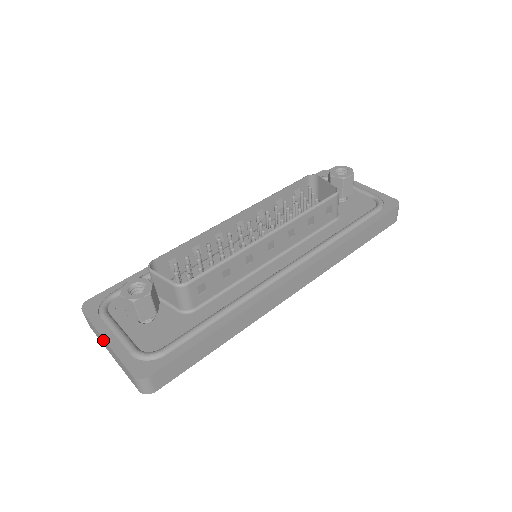
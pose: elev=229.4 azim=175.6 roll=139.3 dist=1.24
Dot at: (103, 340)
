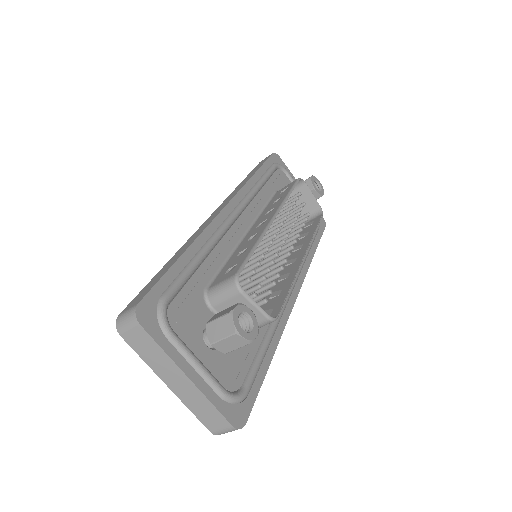
Dot at: (175, 372)
